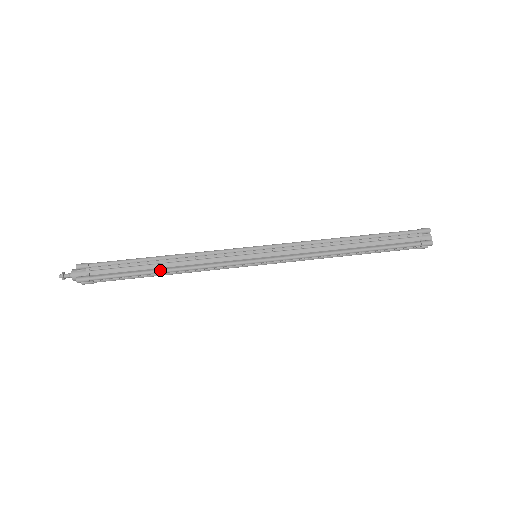
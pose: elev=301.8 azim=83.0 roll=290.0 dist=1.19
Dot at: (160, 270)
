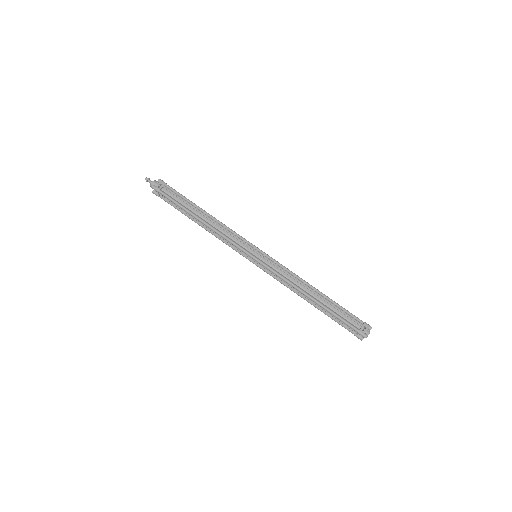
Dot at: (197, 223)
